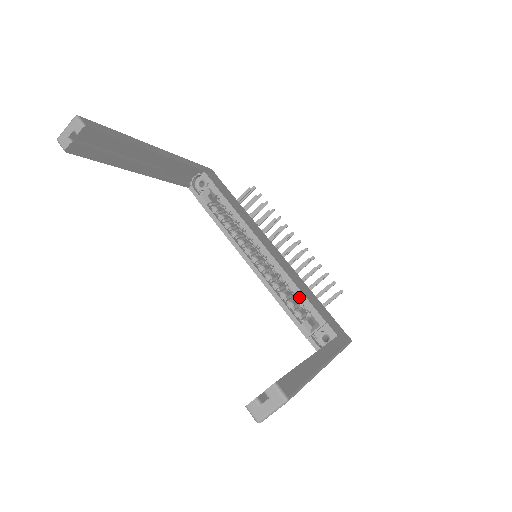
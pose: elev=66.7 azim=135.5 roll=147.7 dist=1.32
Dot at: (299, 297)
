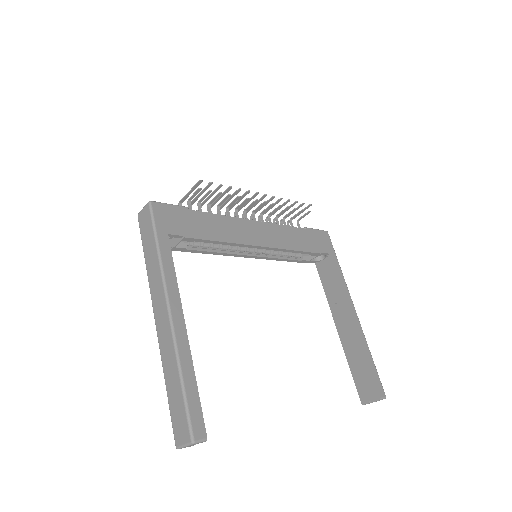
Dot at: (296, 252)
